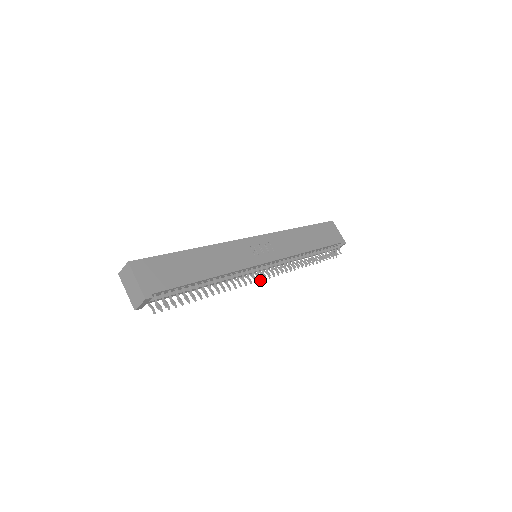
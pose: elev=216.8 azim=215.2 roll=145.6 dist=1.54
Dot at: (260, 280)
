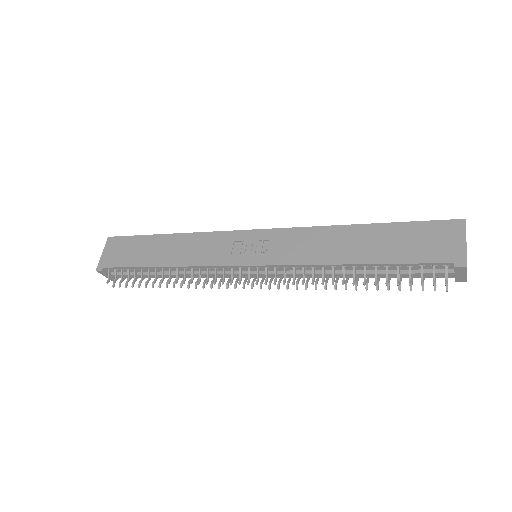
Dot at: (242, 287)
